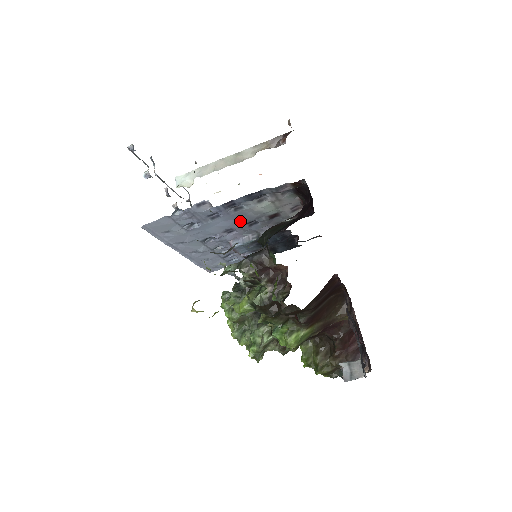
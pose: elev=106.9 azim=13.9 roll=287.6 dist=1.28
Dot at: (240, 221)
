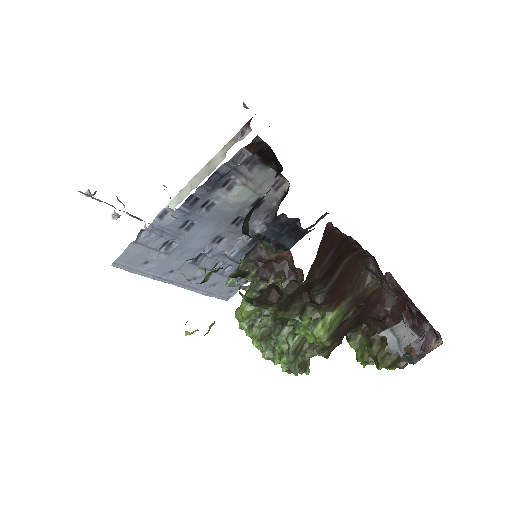
Dot at: (222, 223)
